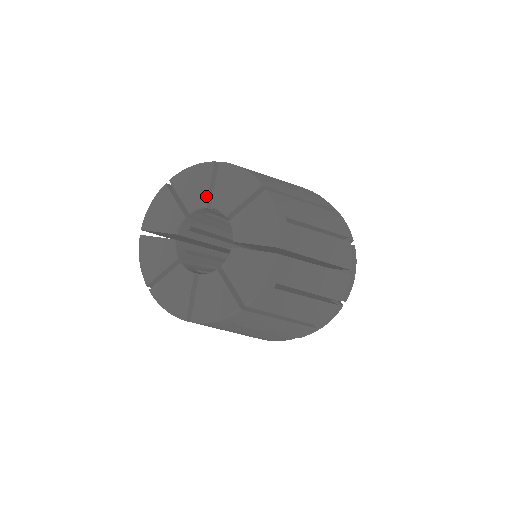
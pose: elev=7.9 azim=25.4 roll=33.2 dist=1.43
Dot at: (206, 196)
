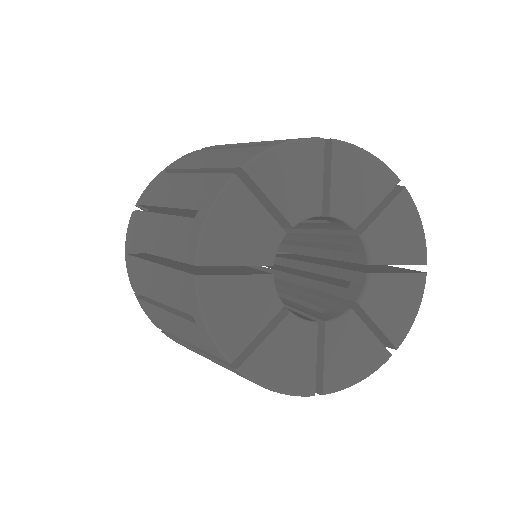
Dot at: (319, 197)
